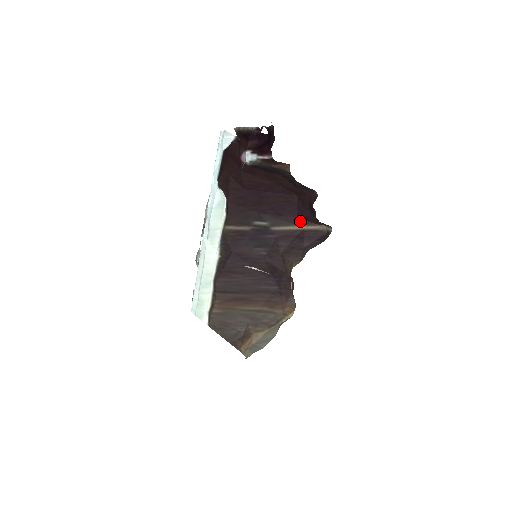
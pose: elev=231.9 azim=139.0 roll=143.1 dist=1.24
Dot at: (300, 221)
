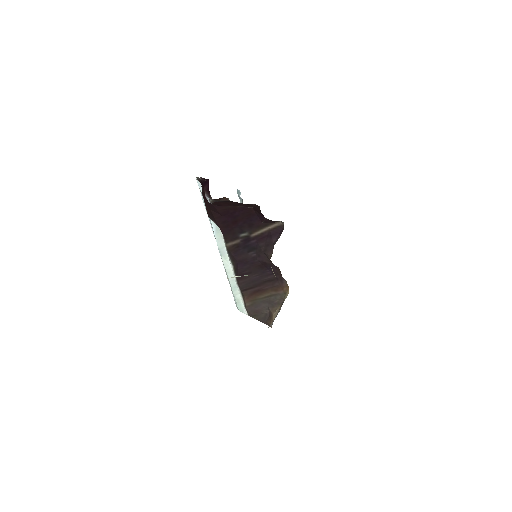
Dot at: (265, 224)
